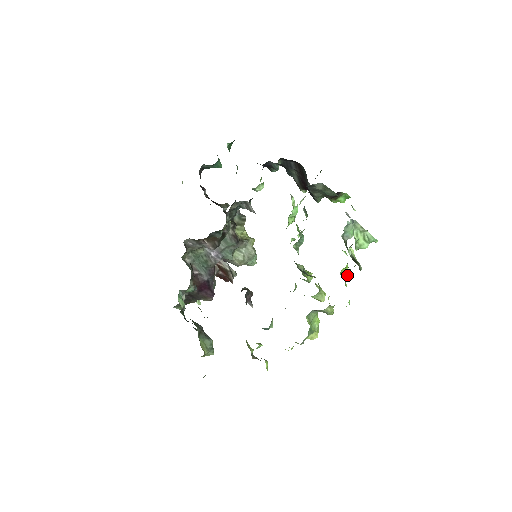
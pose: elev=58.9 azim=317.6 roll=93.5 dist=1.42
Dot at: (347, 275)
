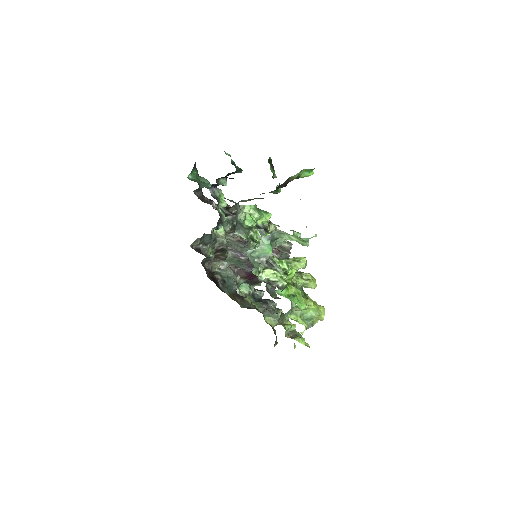
Dot at: occluded
